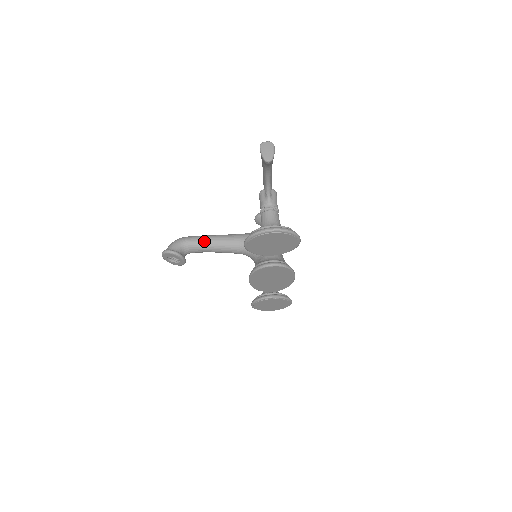
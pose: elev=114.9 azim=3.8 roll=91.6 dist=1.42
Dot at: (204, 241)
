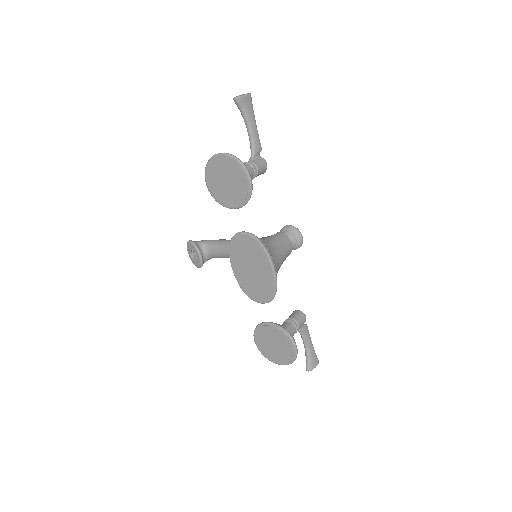
Dot at: (222, 241)
